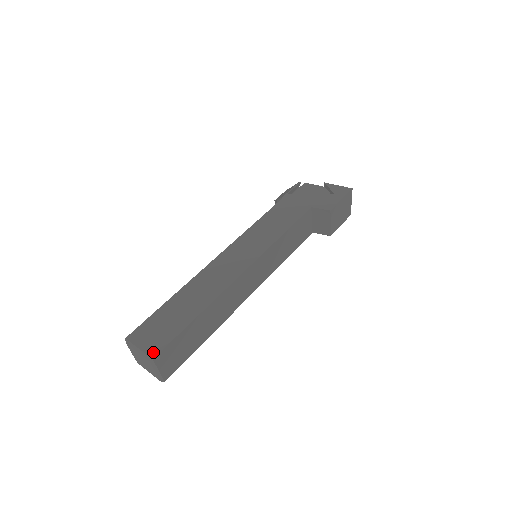
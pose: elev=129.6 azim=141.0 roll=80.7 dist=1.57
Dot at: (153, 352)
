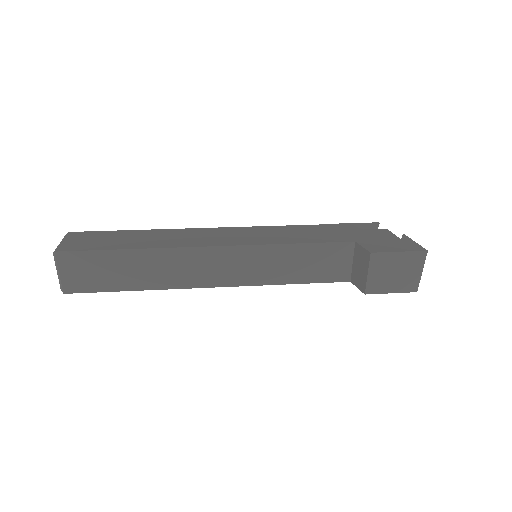
Dot at: (63, 248)
